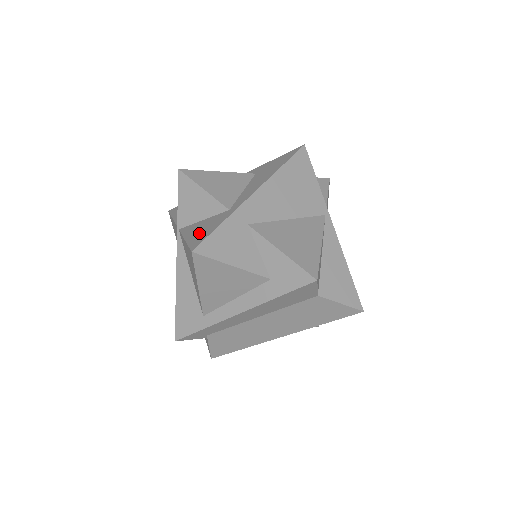
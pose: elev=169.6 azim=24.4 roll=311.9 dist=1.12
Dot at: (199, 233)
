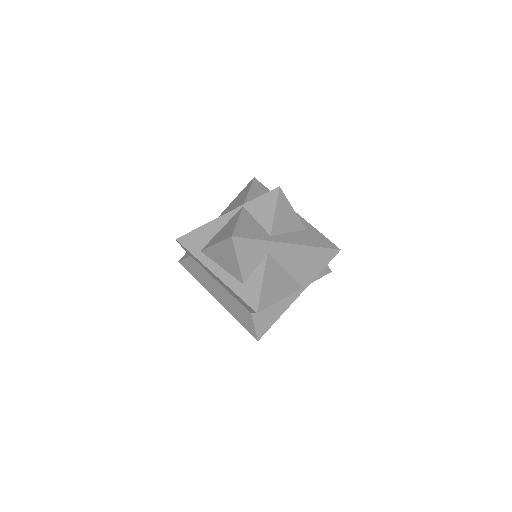
Dot at: (246, 228)
